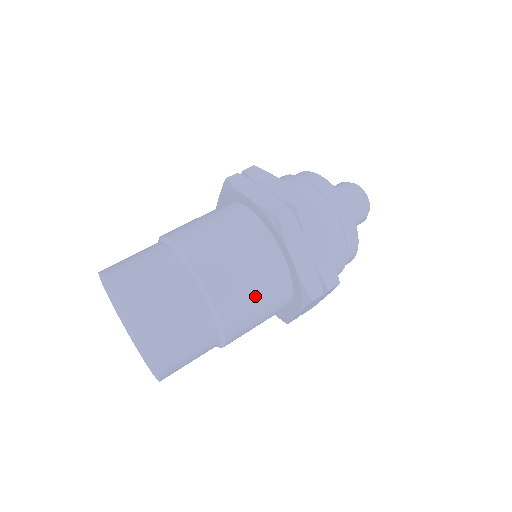
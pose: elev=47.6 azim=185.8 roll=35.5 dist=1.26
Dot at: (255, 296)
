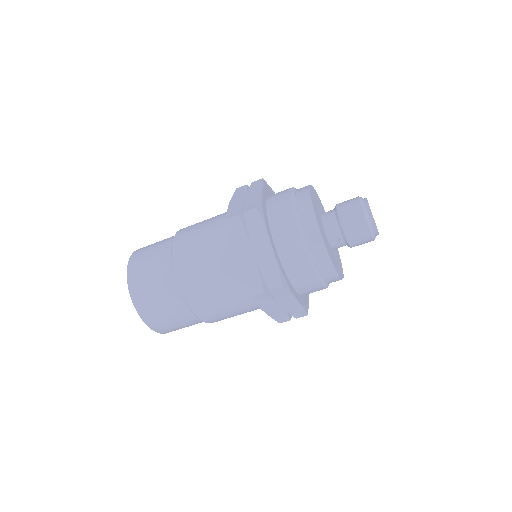
Dot at: (211, 282)
